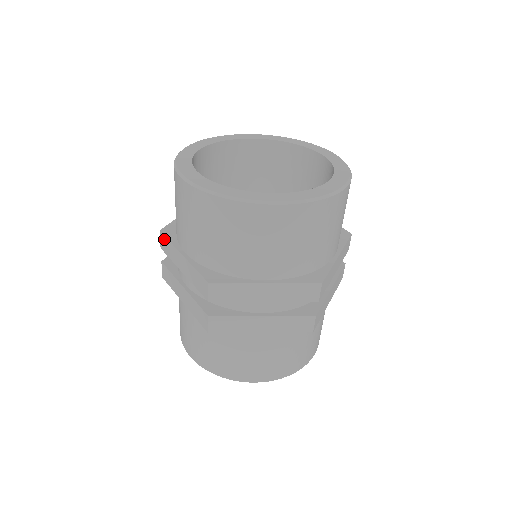
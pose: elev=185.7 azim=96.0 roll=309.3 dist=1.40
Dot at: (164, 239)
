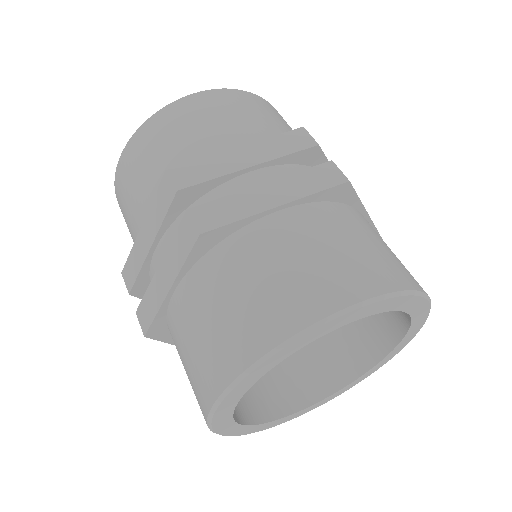
Dot at: occluded
